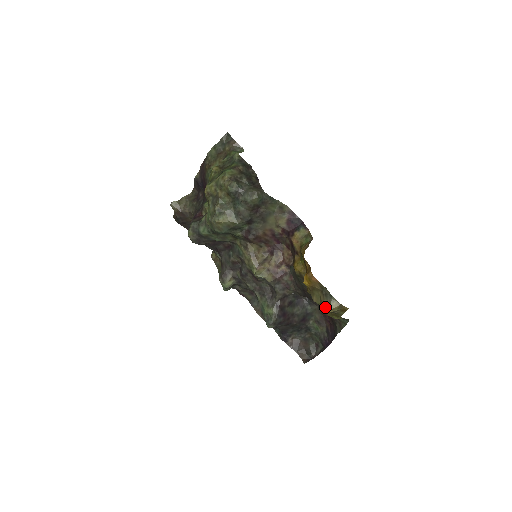
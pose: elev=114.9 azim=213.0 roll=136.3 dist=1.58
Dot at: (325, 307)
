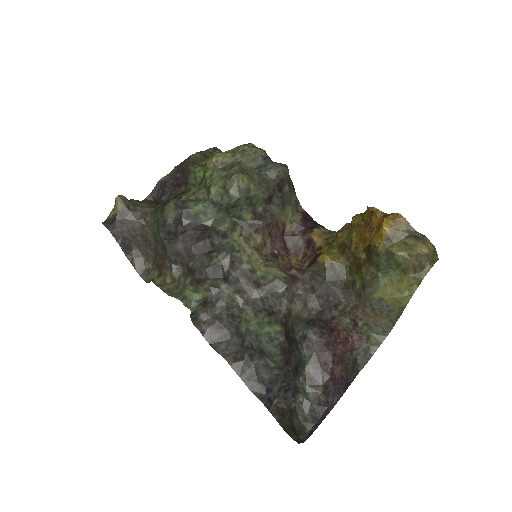
Dot at: (421, 247)
